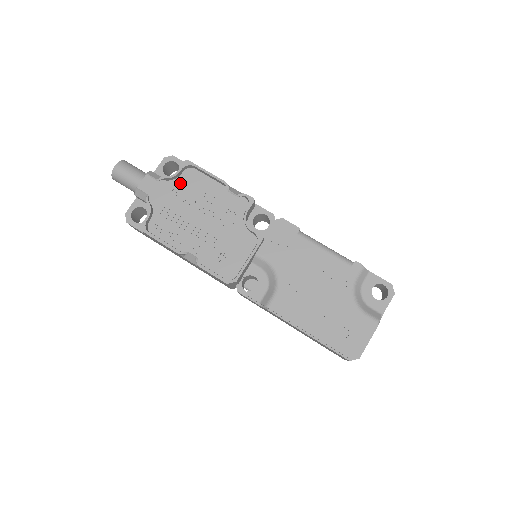
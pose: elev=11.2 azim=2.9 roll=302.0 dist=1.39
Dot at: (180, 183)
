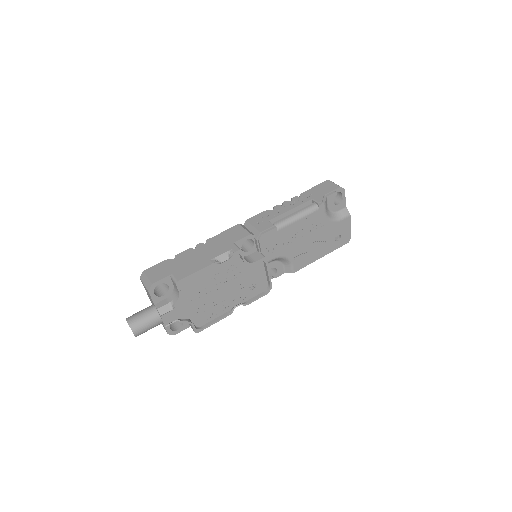
Dot at: (186, 293)
